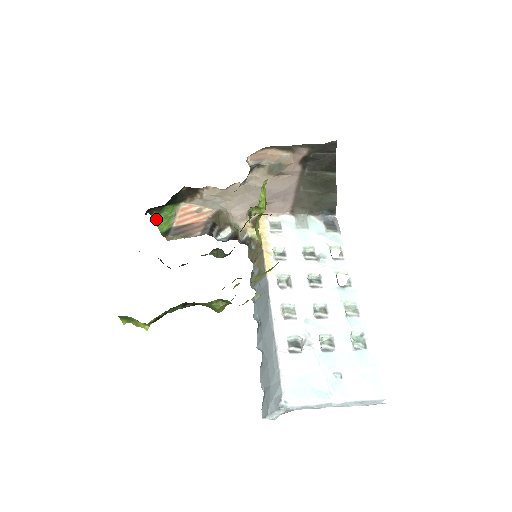
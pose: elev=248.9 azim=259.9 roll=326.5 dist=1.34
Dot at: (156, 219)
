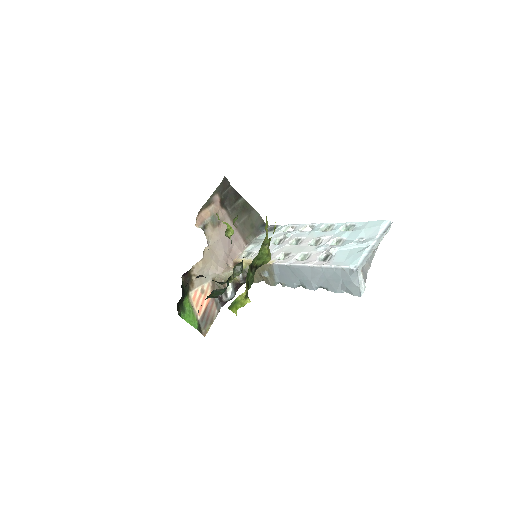
Dot at: (186, 319)
